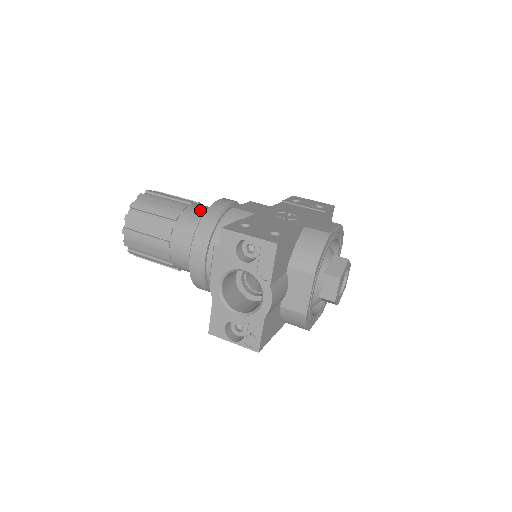
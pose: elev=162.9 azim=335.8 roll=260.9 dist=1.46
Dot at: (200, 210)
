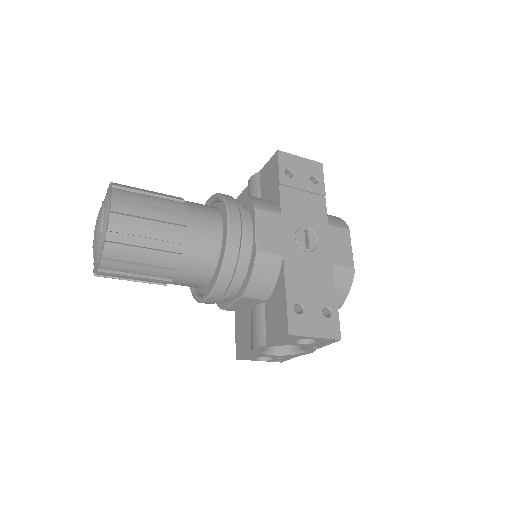
Dot at: (204, 238)
